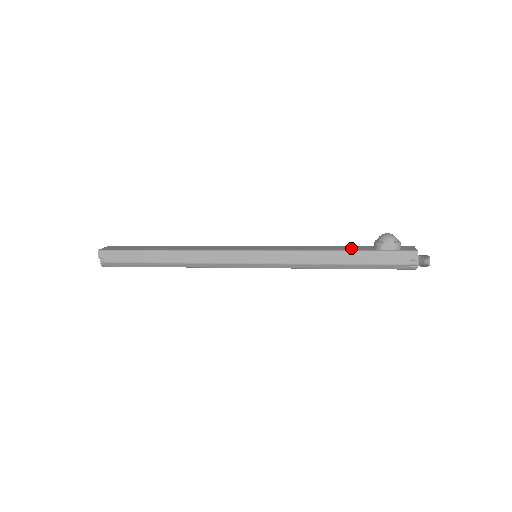
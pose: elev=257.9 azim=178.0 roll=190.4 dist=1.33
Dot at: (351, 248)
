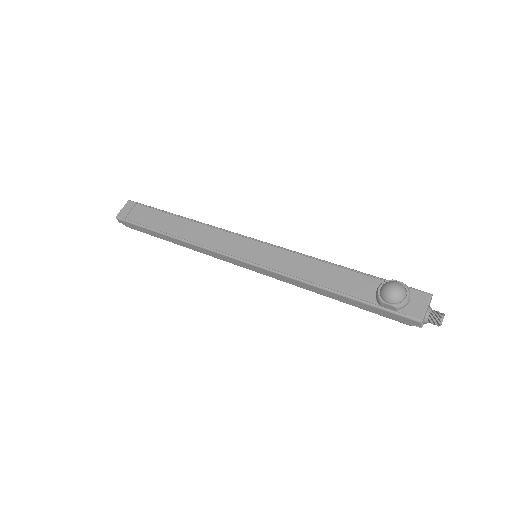
Dot at: (351, 284)
